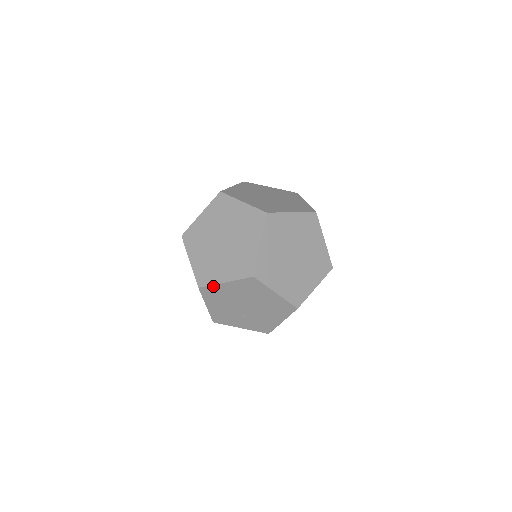
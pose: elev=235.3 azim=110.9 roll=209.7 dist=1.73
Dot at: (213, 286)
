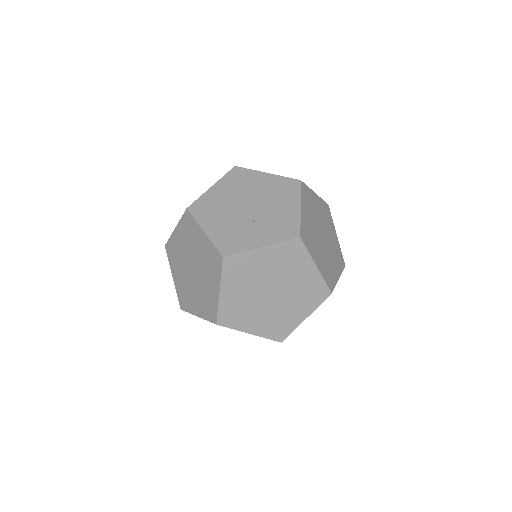
Dot at: (201, 198)
